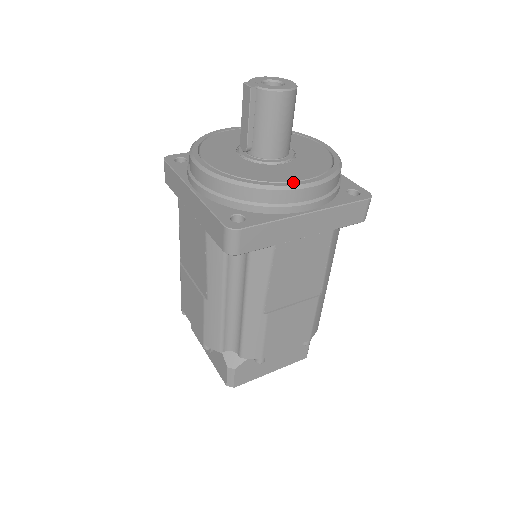
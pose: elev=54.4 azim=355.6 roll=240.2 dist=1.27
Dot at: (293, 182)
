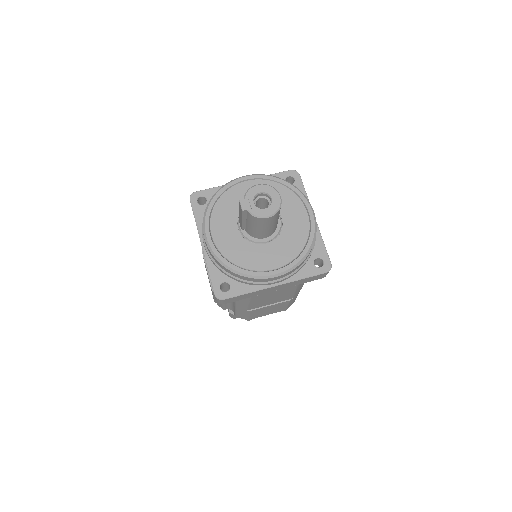
Dot at: (265, 272)
